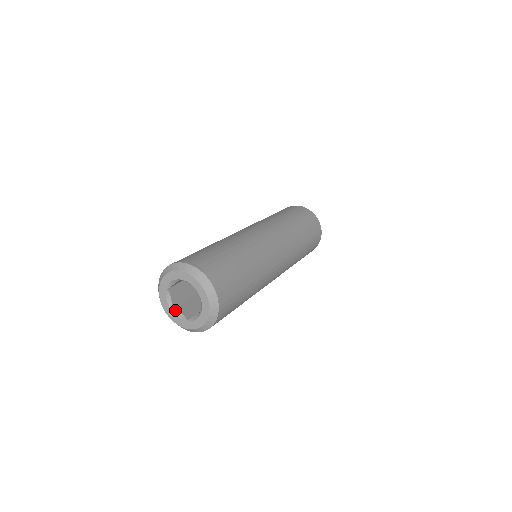
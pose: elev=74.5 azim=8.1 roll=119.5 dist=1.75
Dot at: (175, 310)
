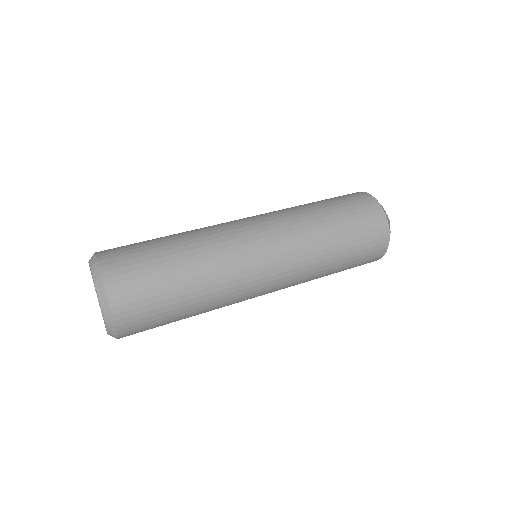
Dot at: occluded
